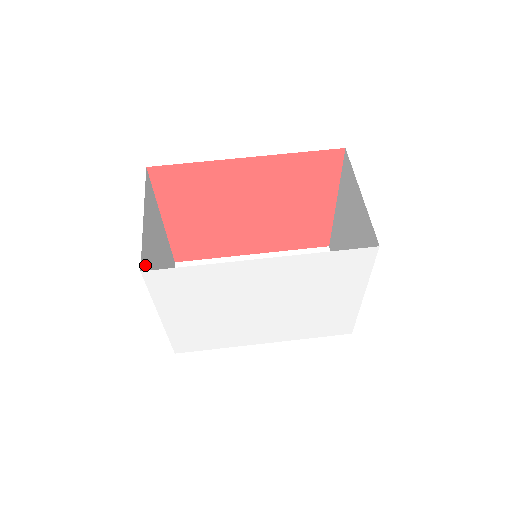
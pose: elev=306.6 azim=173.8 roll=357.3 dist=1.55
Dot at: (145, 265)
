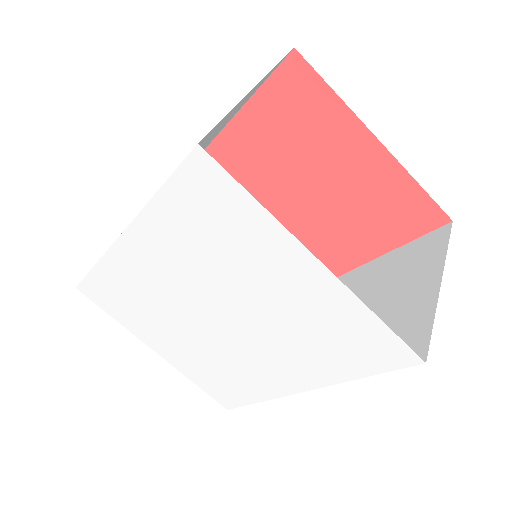
Dot at: occluded
